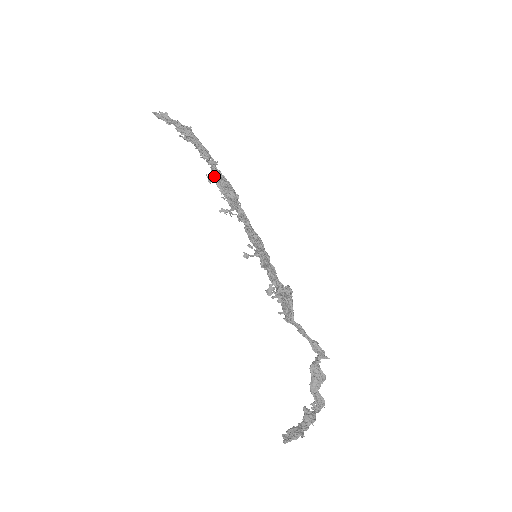
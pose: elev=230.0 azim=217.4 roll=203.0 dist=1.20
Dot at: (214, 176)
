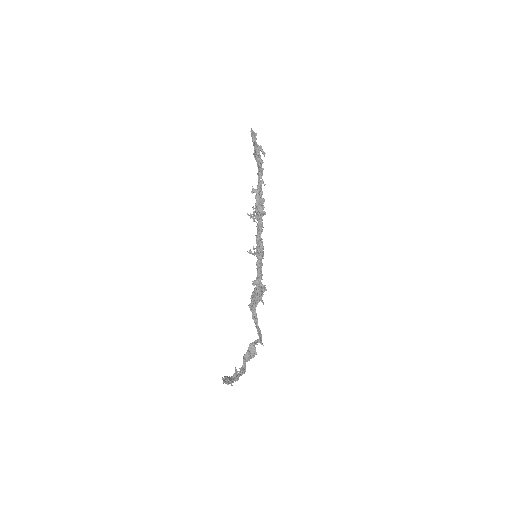
Dot at: (258, 191)
